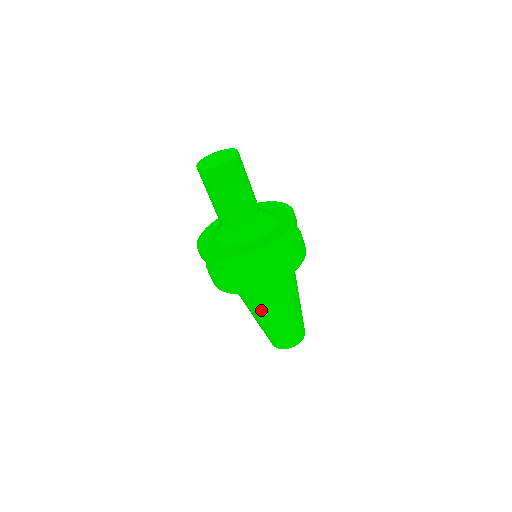
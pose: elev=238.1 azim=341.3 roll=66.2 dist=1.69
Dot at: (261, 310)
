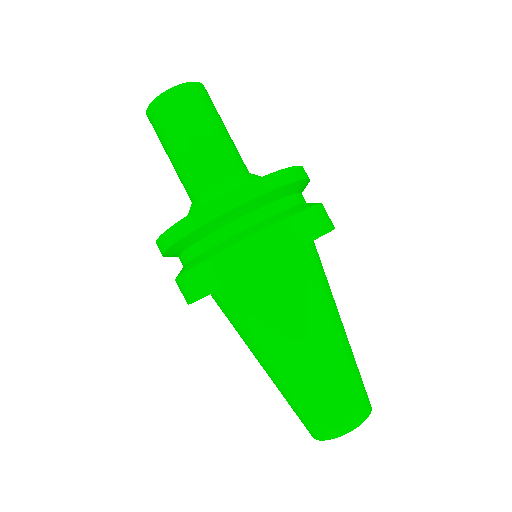
Dot at: (304, 325)
